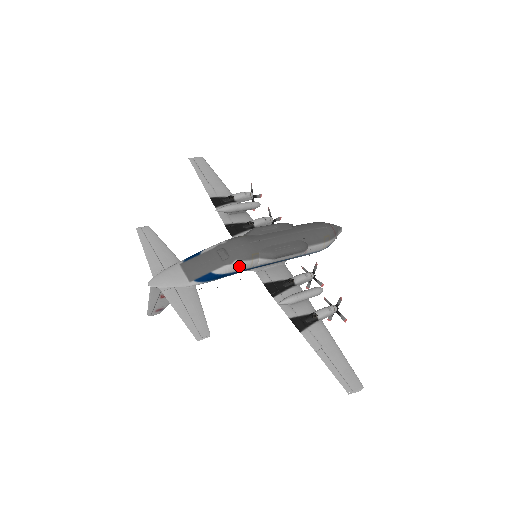
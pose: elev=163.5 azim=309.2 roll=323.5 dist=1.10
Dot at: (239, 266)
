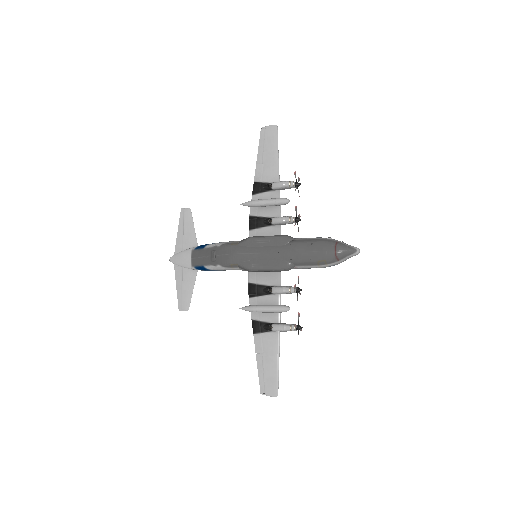
Dot at: (222, 269)
